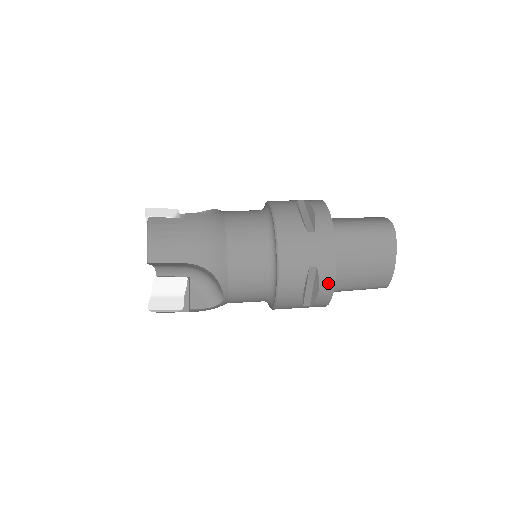
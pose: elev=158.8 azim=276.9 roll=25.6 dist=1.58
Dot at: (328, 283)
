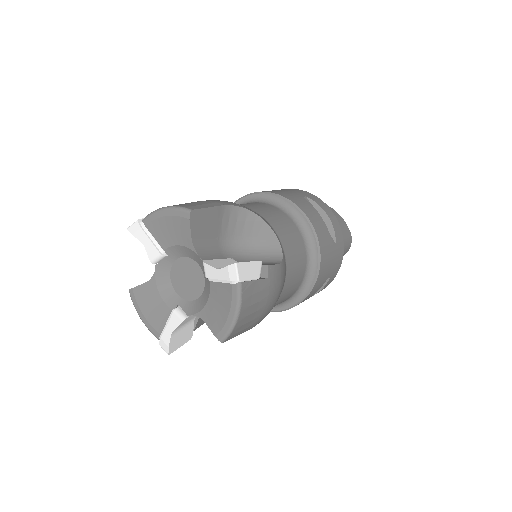
Dot at: (325, 207)
